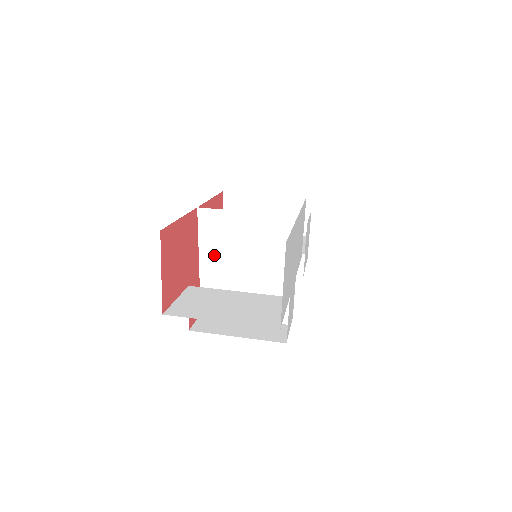
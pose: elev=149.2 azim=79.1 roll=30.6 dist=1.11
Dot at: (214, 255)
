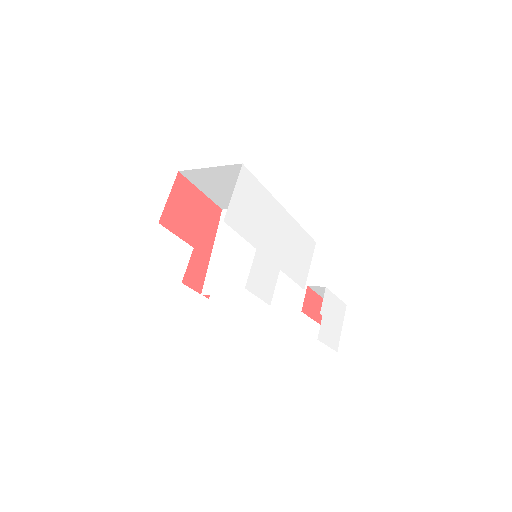
Dot at: (223, 243)
